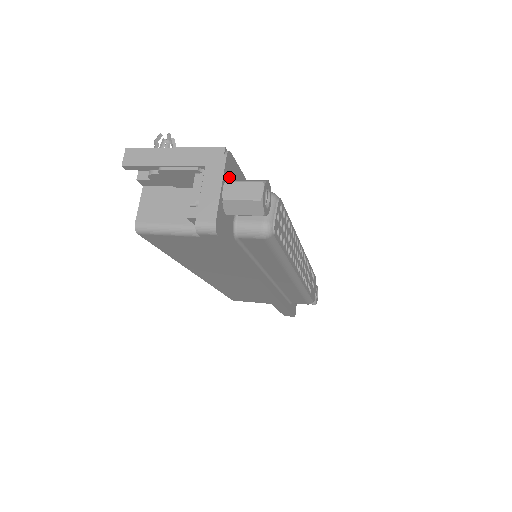
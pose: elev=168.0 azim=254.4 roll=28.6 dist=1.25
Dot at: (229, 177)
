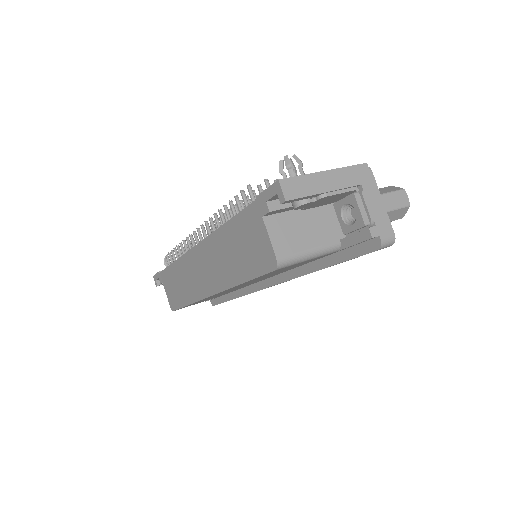
Dot at: occluded
